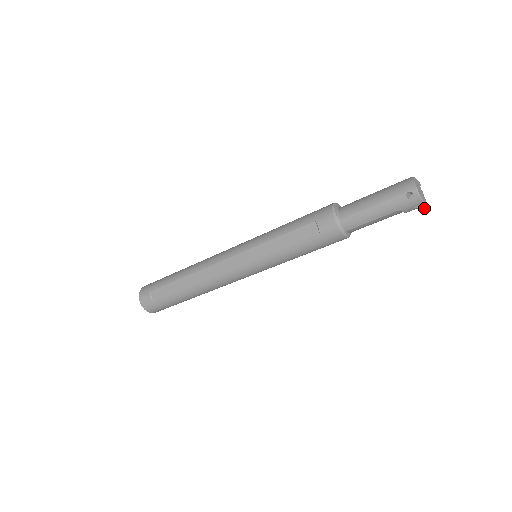
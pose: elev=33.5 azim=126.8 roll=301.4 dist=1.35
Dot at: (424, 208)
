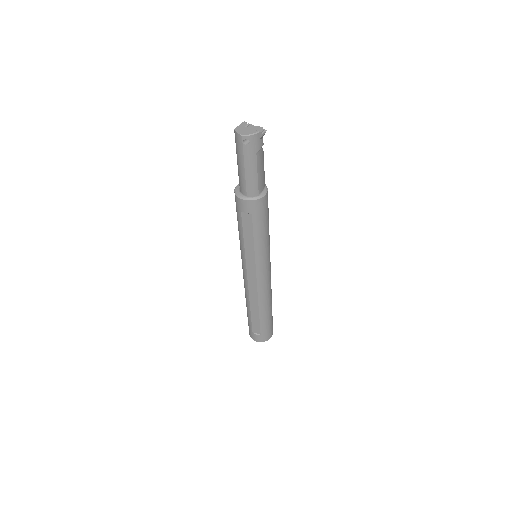
Dot at: (263, 133)
